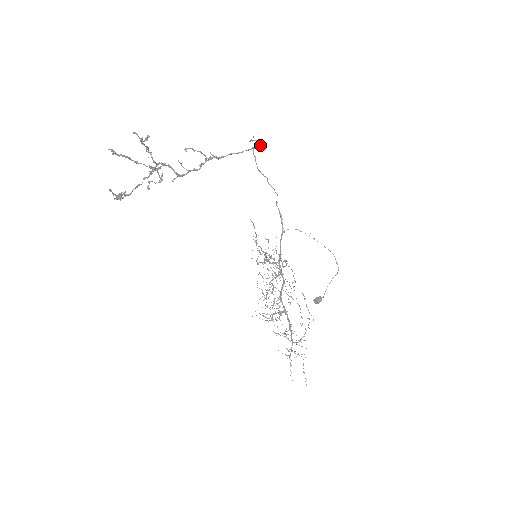
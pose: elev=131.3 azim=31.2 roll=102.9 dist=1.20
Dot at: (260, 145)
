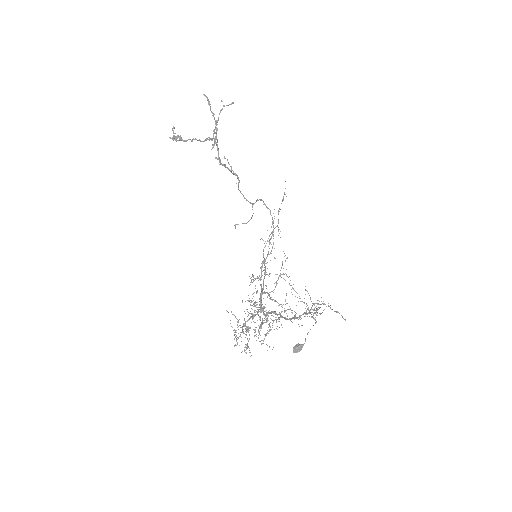
Dot at: (253, 213)
